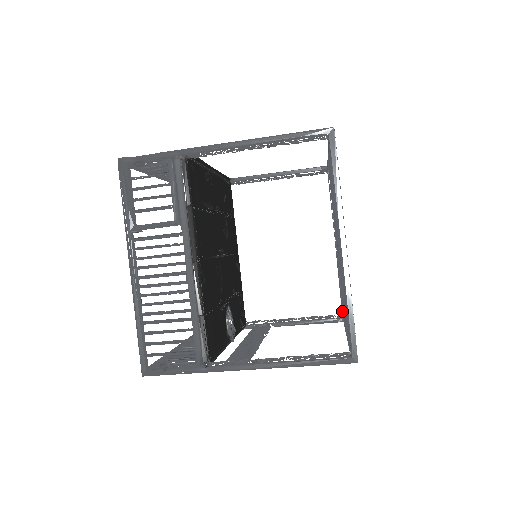
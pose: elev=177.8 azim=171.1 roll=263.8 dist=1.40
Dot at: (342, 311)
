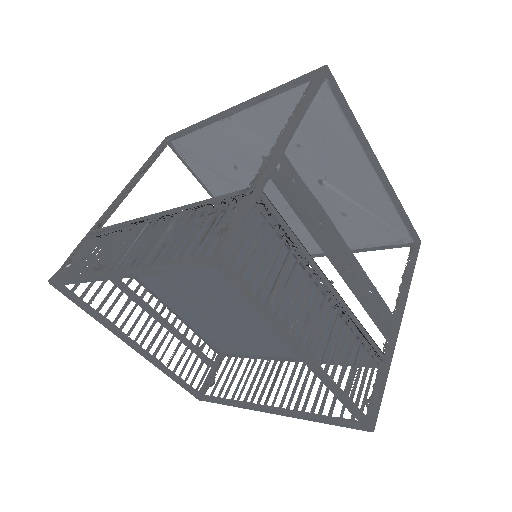
Dot at: (406, 245)
